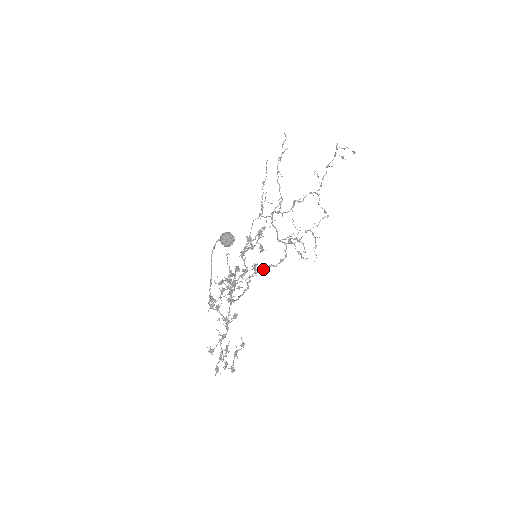
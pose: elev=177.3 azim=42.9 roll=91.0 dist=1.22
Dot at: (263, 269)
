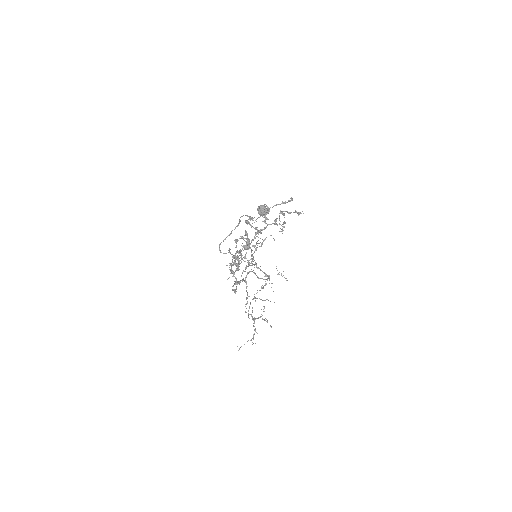
Dot at: (257, 268)
